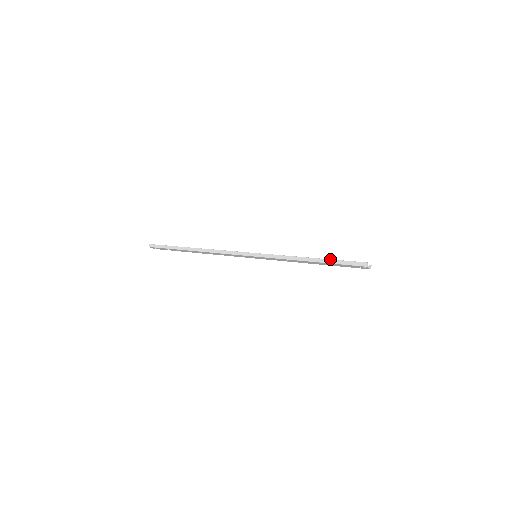
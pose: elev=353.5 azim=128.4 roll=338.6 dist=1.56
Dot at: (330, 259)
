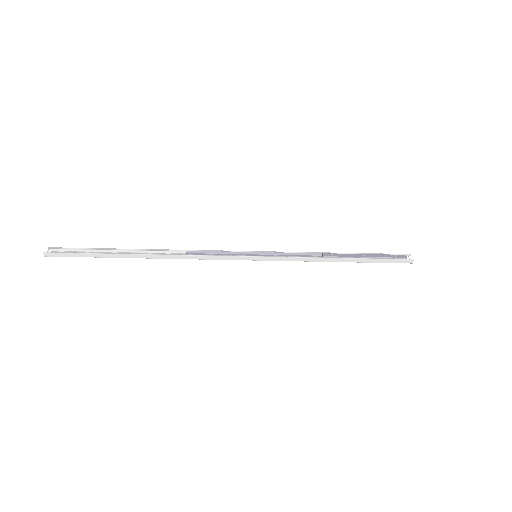
Dot at: (368, 259)
